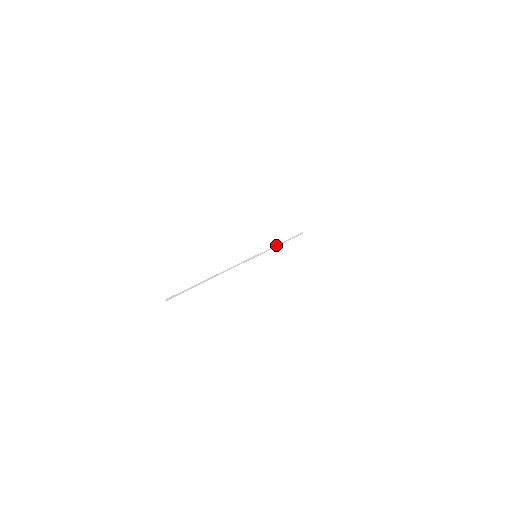
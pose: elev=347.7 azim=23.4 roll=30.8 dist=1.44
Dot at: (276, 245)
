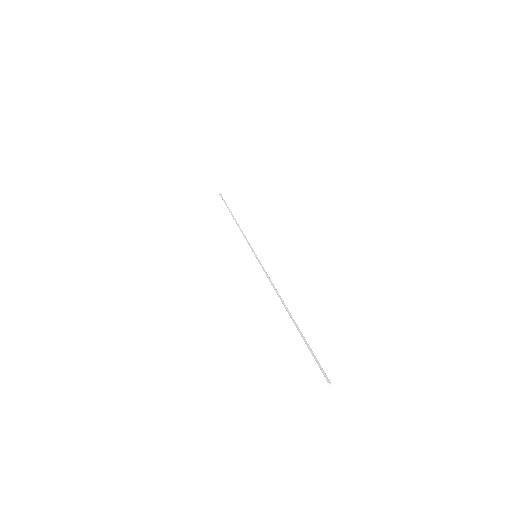
Dot at: (240, 228)
